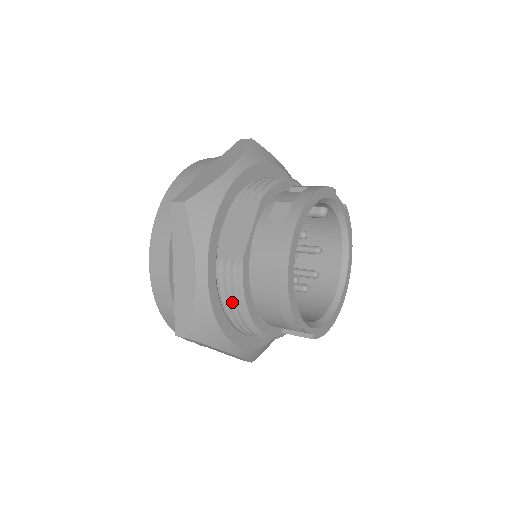
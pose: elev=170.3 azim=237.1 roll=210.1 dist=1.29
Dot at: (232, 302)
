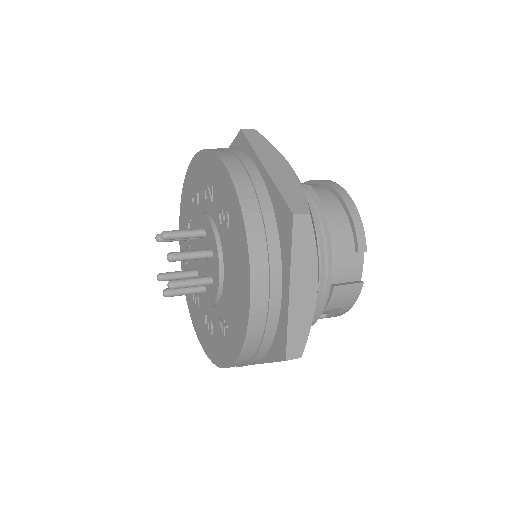
Dot at: (312, 216)
